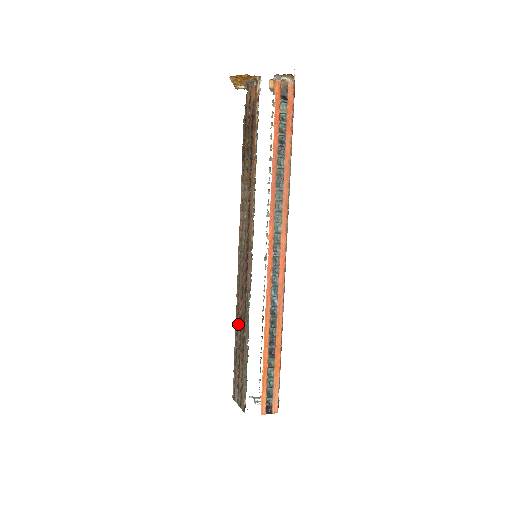
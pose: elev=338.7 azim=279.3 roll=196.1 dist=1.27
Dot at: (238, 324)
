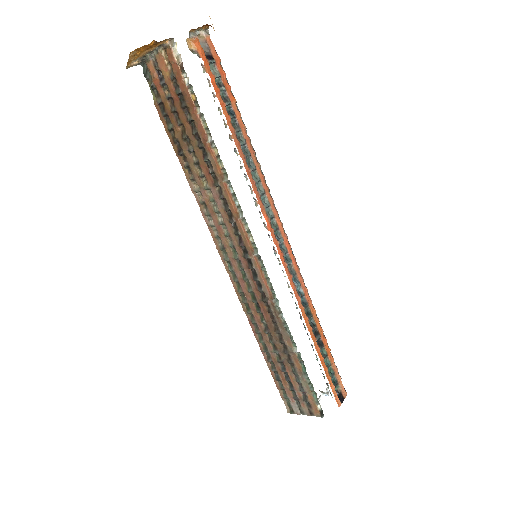
Dot at: (264, 338)
